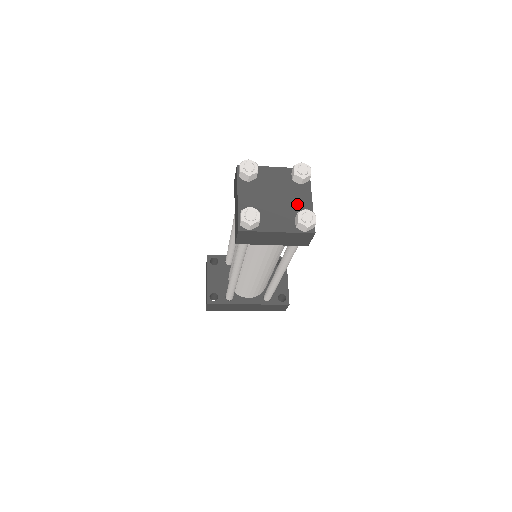
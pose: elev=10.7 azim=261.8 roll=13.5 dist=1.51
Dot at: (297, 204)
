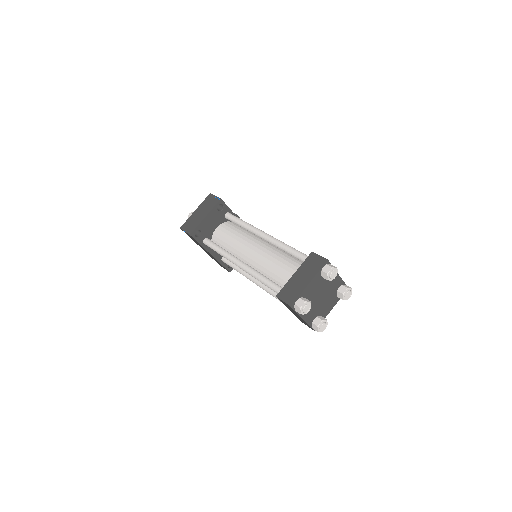
Dot at: (325, 308)
